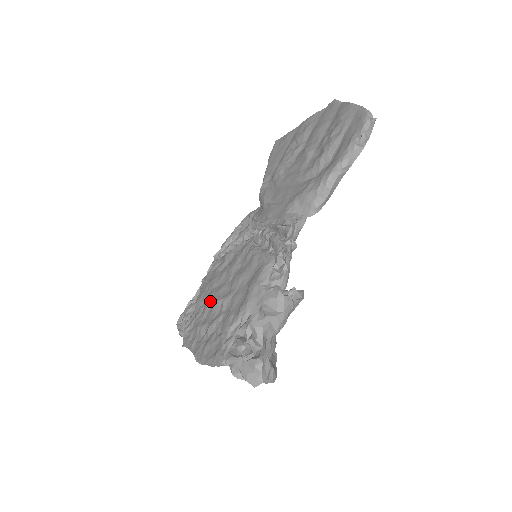
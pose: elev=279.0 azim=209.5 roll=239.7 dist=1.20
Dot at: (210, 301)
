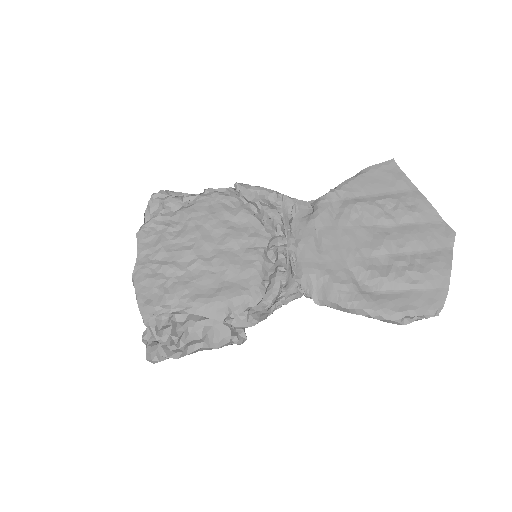
Dot at: (190, 237)
